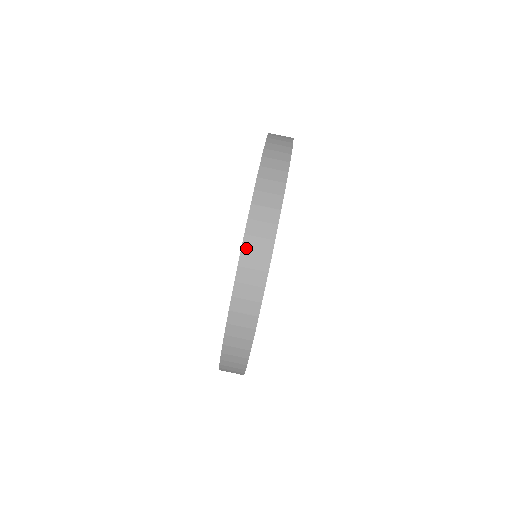
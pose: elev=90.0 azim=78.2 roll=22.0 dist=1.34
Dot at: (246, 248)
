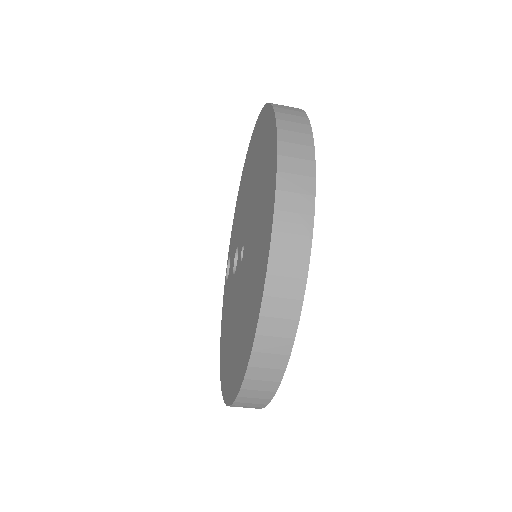
Dot at: (239, 402)
